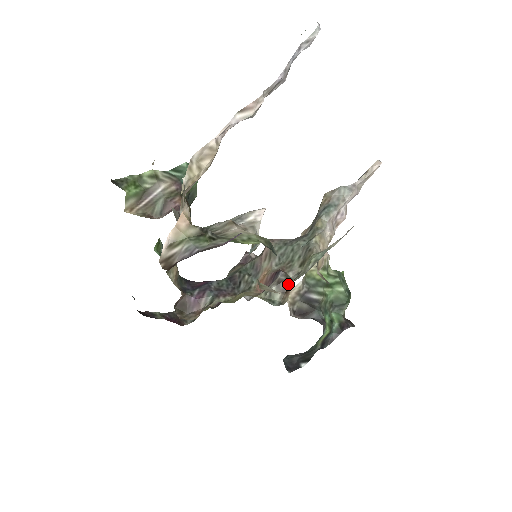
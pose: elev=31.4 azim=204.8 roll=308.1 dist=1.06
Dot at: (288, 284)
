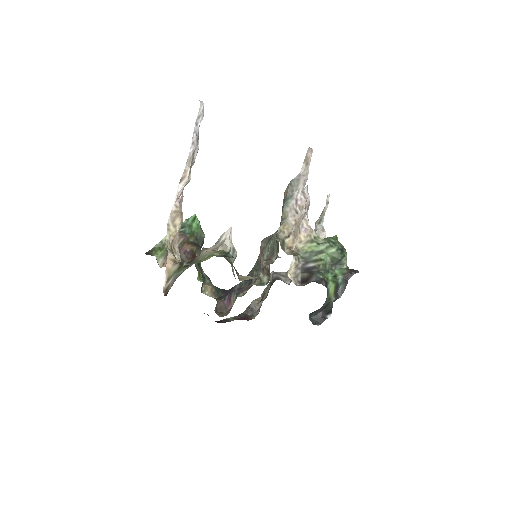
Dot at: (268, 268)
